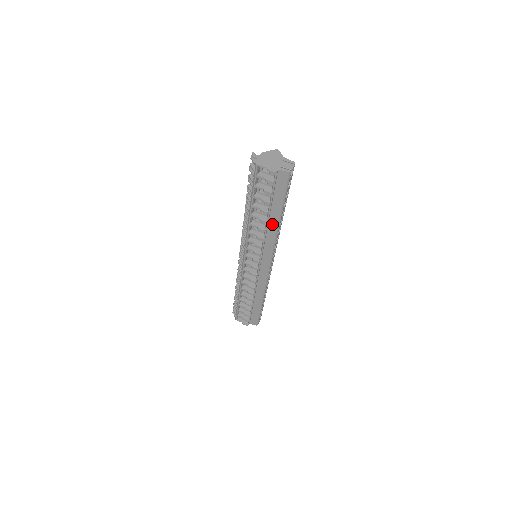
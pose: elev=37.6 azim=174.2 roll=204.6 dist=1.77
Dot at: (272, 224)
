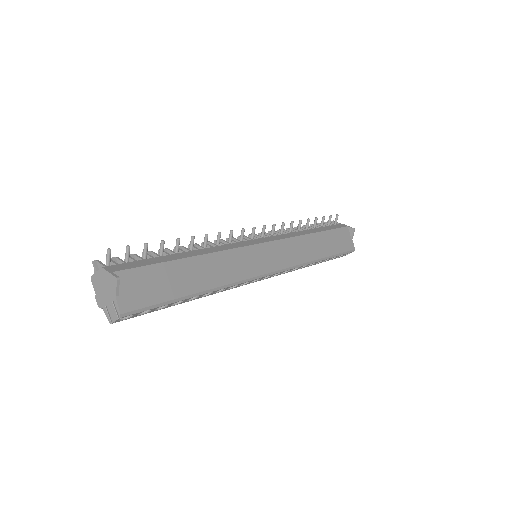
Dot at: occluded
